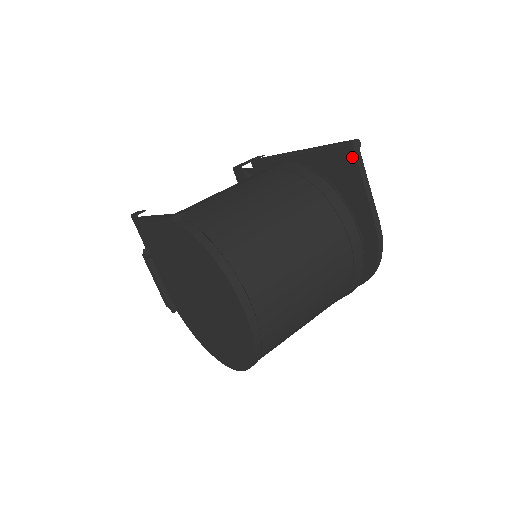
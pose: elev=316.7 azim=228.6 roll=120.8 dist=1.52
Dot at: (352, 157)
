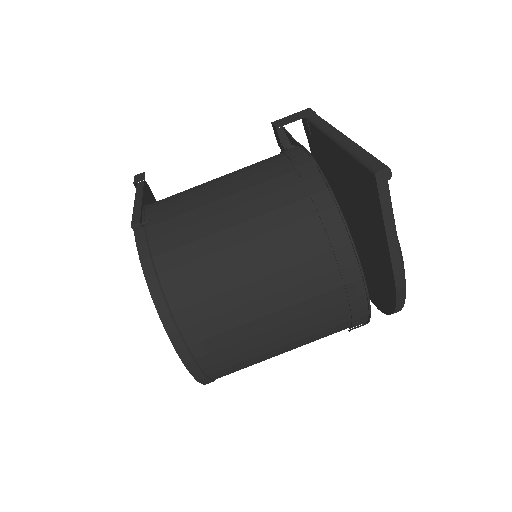
Dot at: (375, 189)
